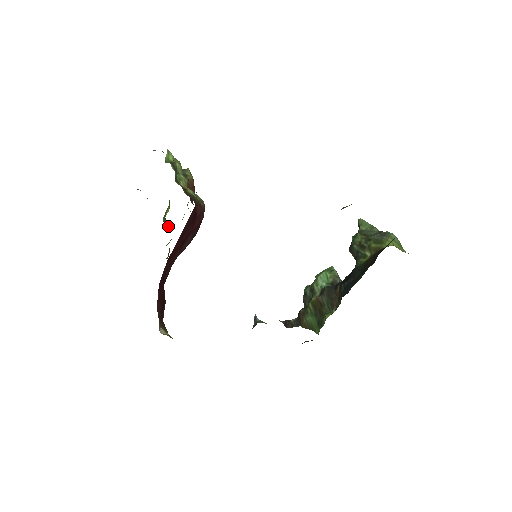
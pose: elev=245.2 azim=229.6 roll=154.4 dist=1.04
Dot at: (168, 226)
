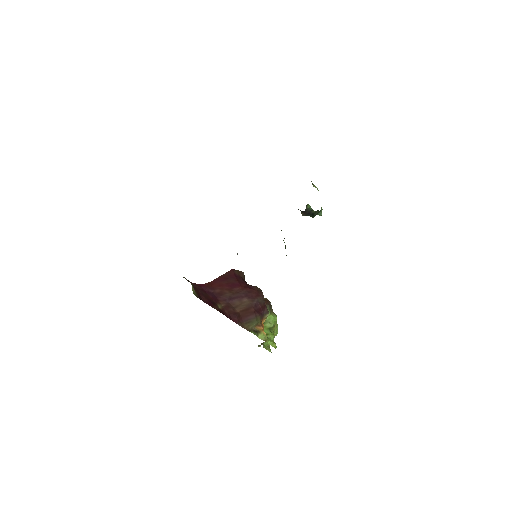
Dot at: (269, 339)
